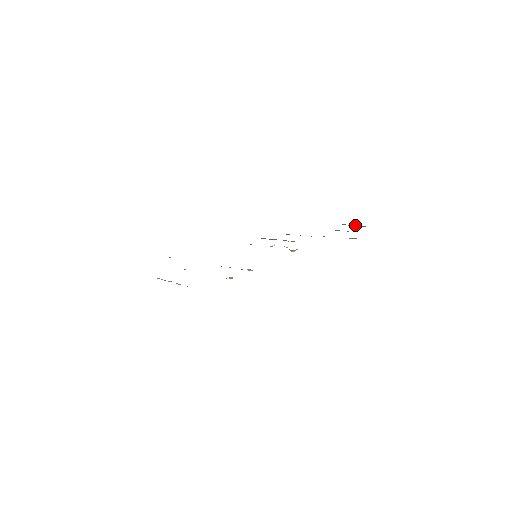
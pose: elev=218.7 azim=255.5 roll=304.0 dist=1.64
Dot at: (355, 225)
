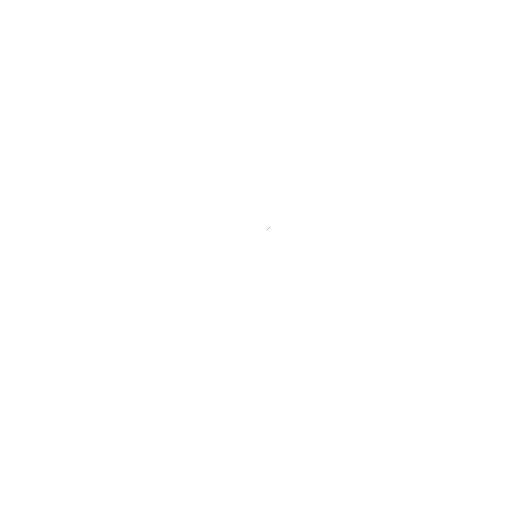
Dot at: occluded
